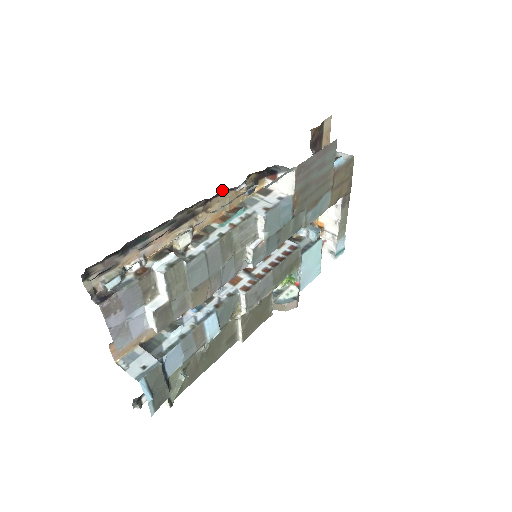
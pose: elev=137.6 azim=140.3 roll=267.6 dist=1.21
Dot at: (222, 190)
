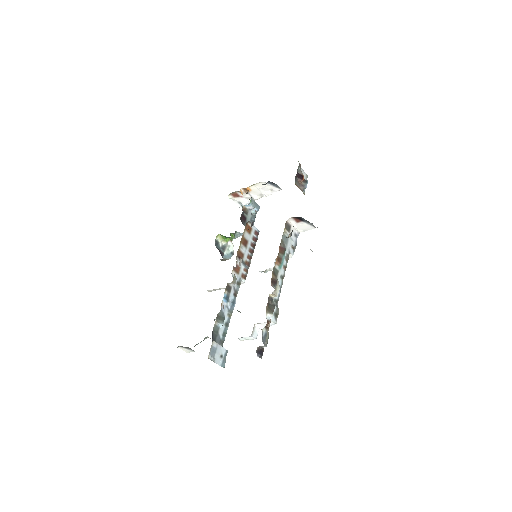
Dot at: occluded
